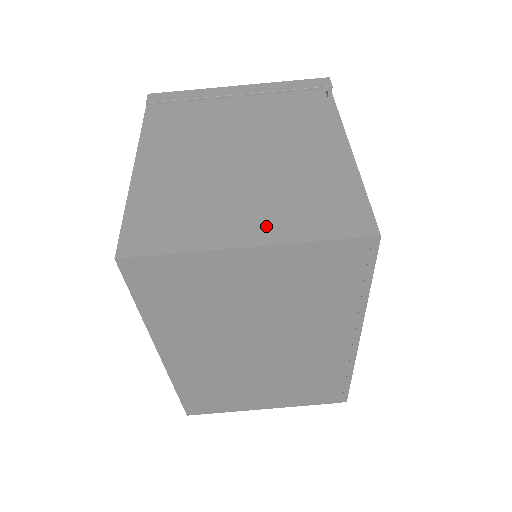
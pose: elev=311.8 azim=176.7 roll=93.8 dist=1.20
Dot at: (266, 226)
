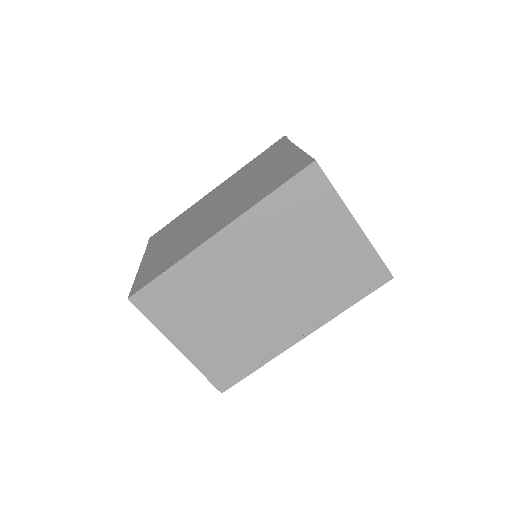
Dot at: occluded
